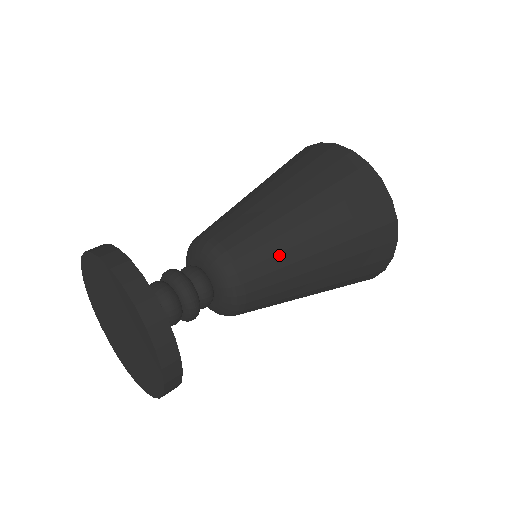
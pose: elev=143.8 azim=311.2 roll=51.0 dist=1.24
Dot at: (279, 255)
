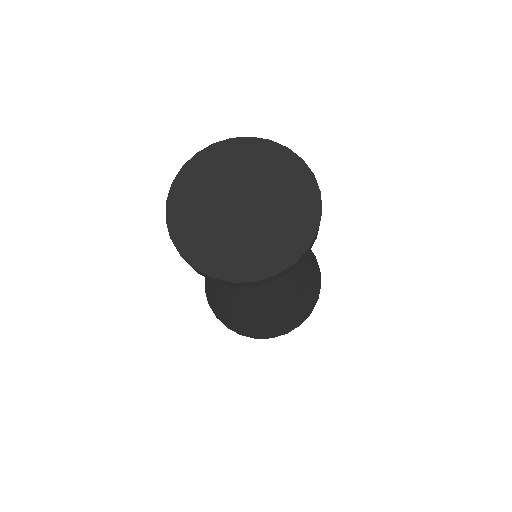
Dot at: occluded
